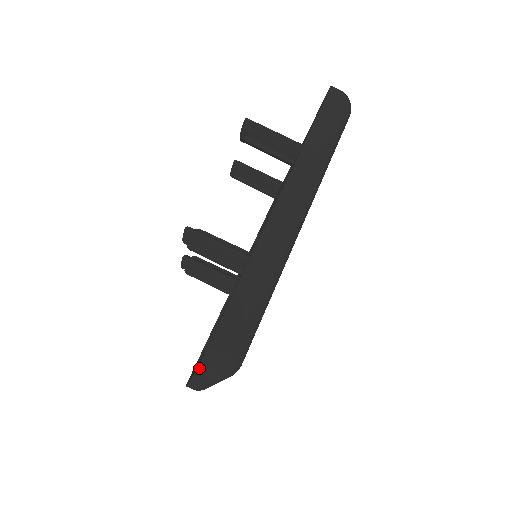
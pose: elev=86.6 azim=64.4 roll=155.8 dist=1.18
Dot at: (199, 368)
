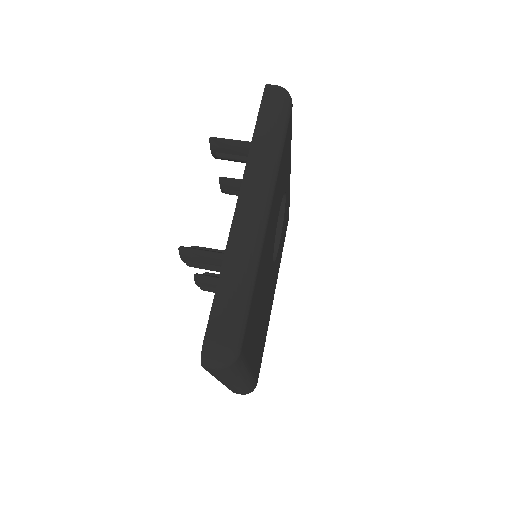
Dot at: (202, 362)
